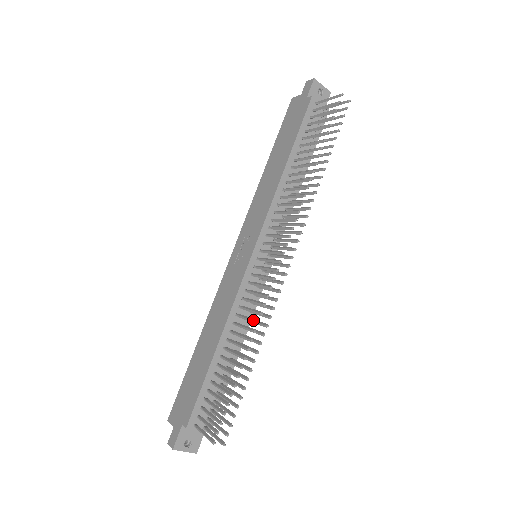
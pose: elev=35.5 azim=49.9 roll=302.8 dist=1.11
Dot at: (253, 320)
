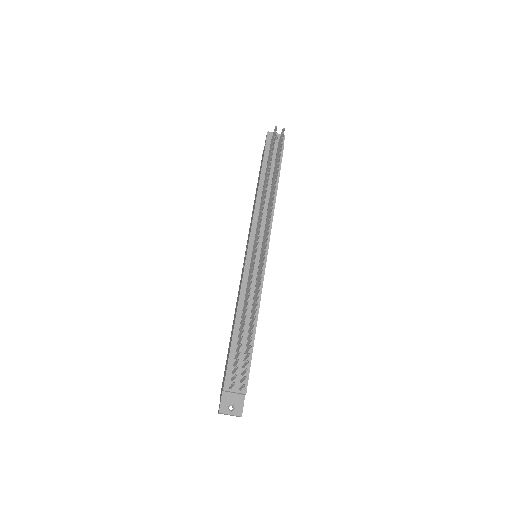
Dot at: occluded
